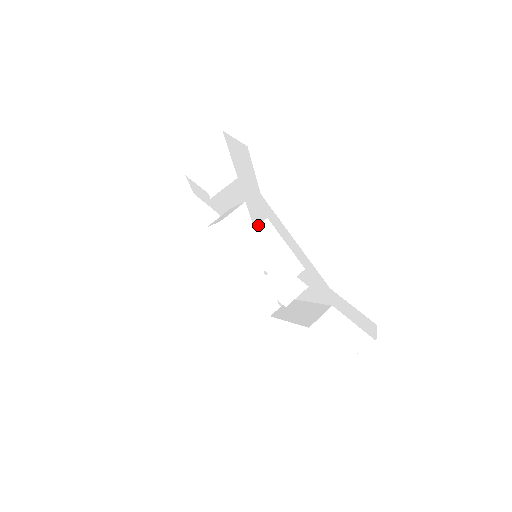
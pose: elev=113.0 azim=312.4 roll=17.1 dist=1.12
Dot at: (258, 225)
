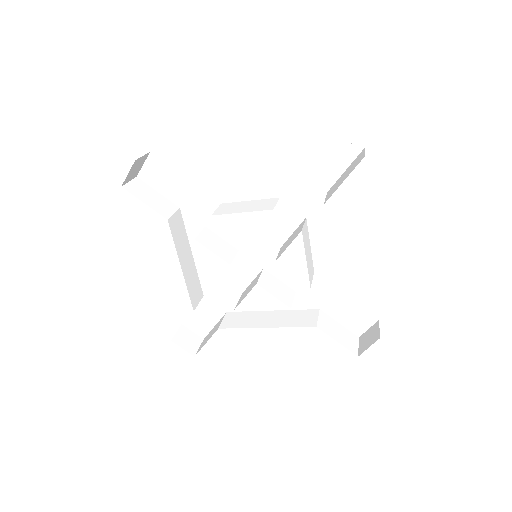
Dot at: (217, 208)
